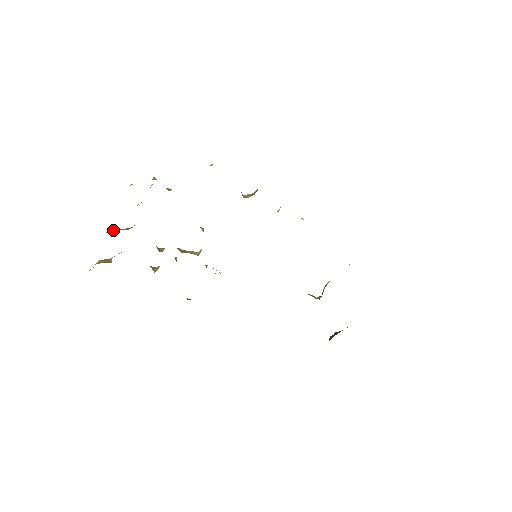
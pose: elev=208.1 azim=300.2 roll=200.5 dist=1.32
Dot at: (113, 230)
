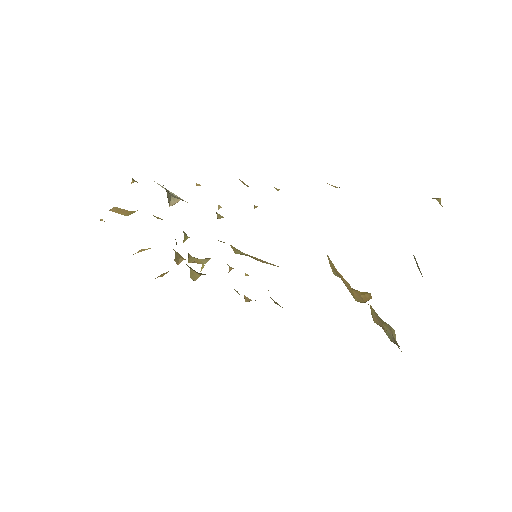
Dot at: (135, 253)
